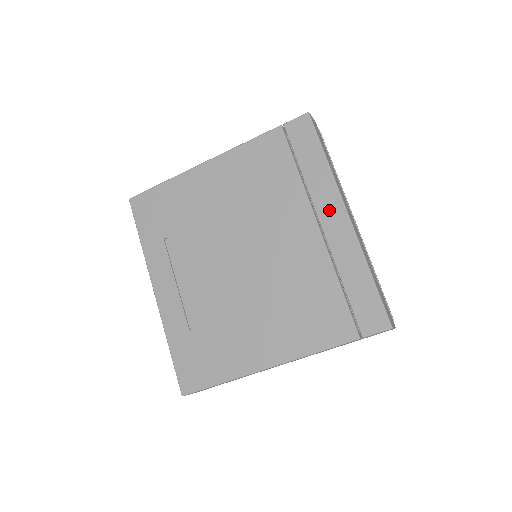
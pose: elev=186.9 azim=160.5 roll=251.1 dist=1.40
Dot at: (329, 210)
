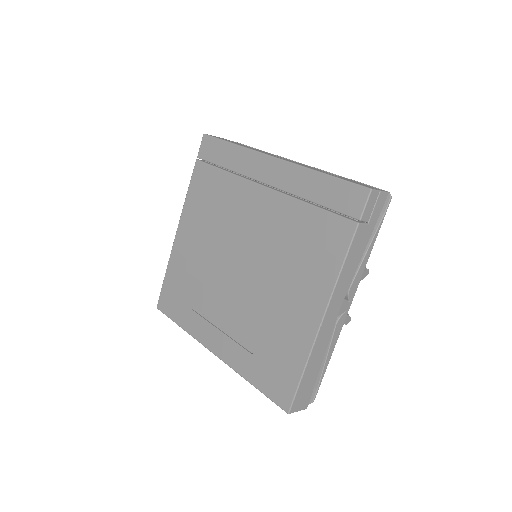
Dot at: (262, 169)
